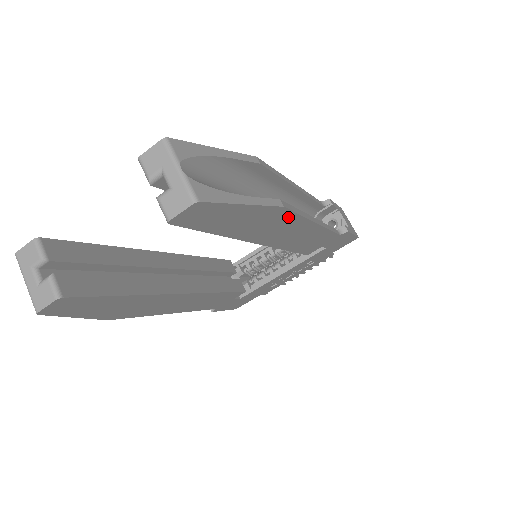
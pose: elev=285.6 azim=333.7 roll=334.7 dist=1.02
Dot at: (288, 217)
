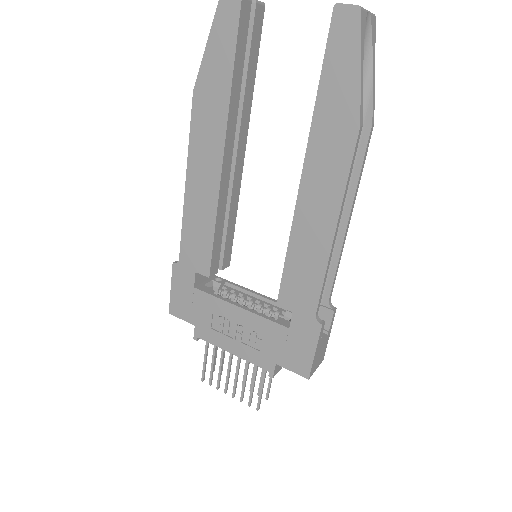
Dot at: (345, 157)
